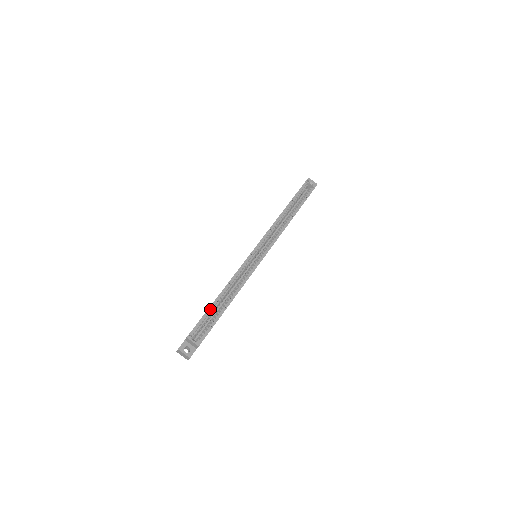
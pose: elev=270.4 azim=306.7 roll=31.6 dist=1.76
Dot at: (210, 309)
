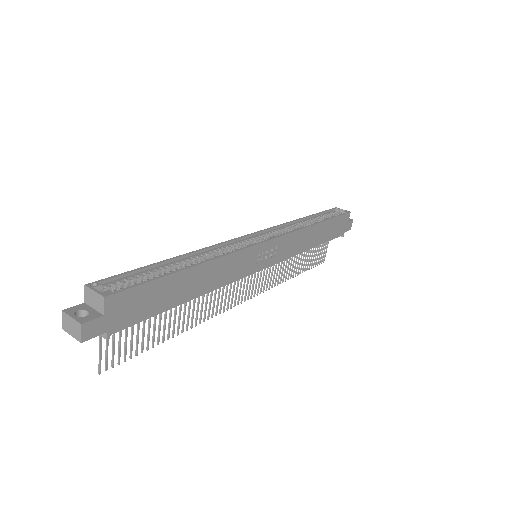
Dot at: (151, 268)
